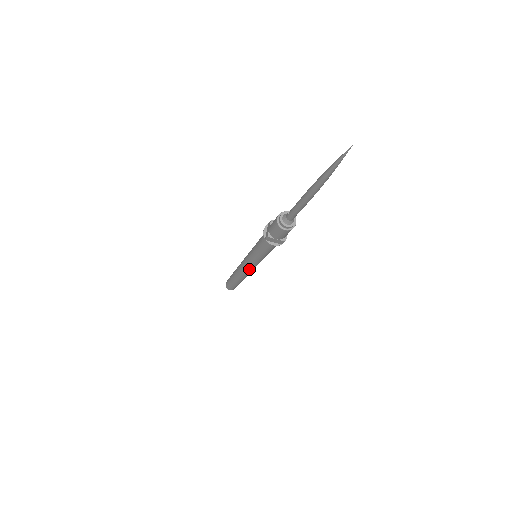
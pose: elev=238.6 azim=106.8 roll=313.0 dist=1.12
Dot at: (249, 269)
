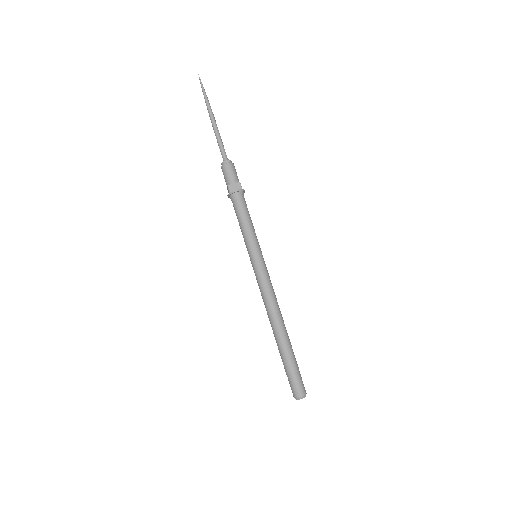
Dot at: (265, 280)
